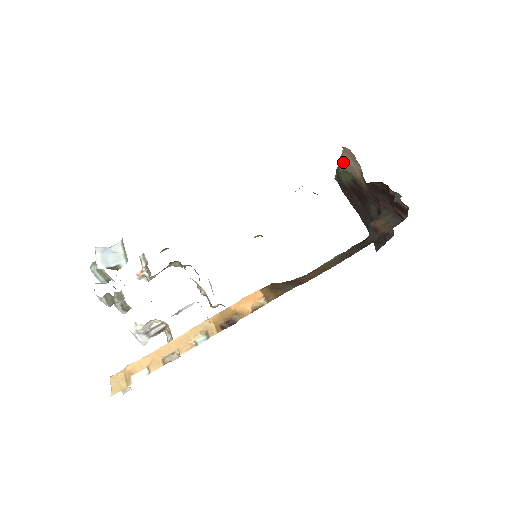
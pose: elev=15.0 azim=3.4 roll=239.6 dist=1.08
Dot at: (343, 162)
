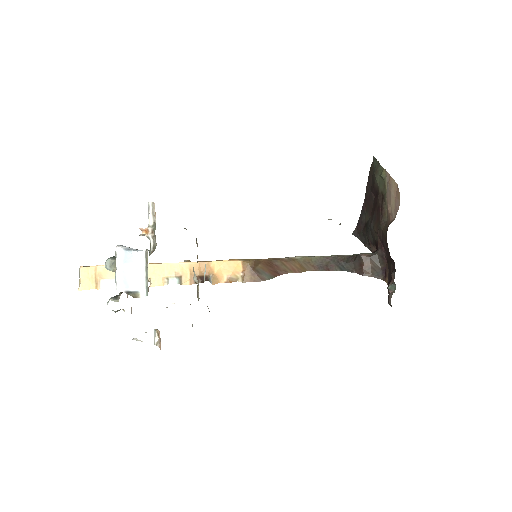
Dot at: (389, 180)
